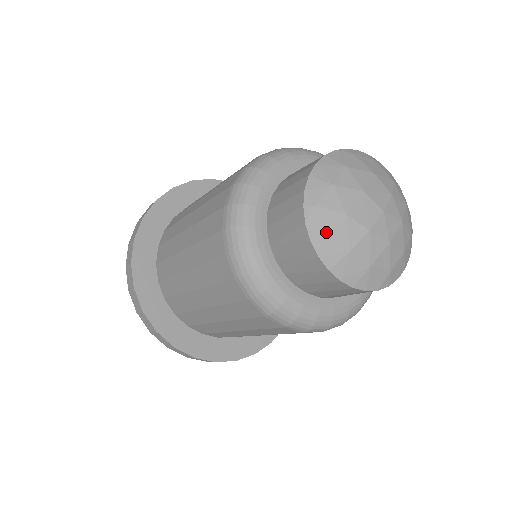
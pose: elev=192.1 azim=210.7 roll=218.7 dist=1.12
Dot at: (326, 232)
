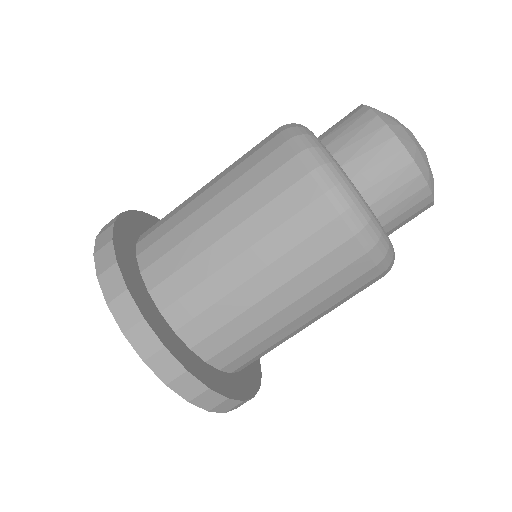
Dot at: (382, 112)
